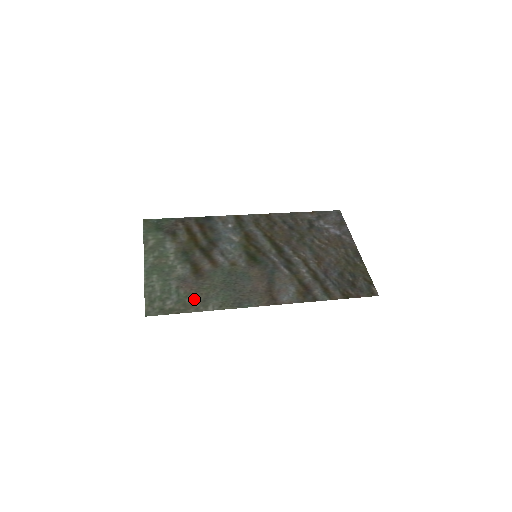
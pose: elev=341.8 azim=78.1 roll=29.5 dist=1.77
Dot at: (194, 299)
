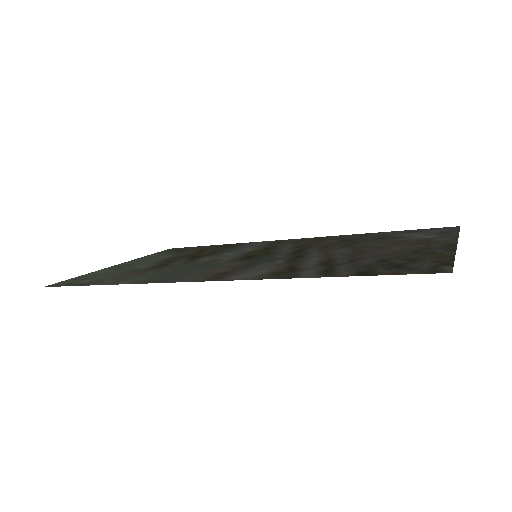
Dot at: (116, 278)
